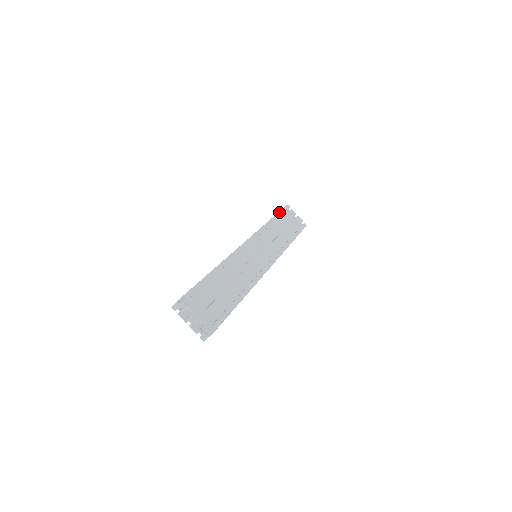
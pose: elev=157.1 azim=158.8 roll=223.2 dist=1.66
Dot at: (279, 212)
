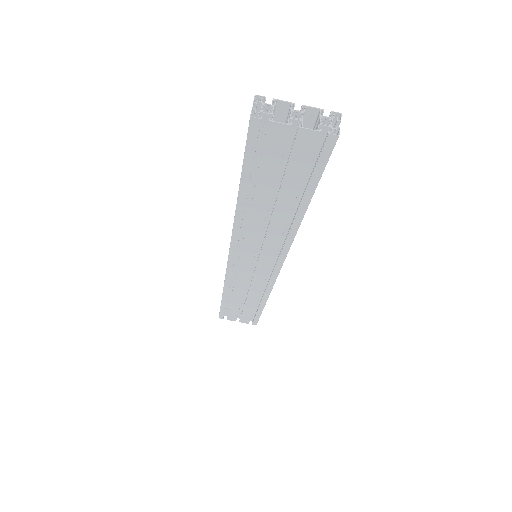
Dot at: occluded
